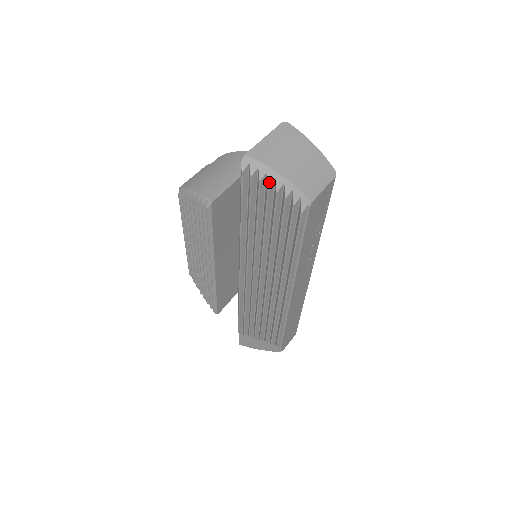
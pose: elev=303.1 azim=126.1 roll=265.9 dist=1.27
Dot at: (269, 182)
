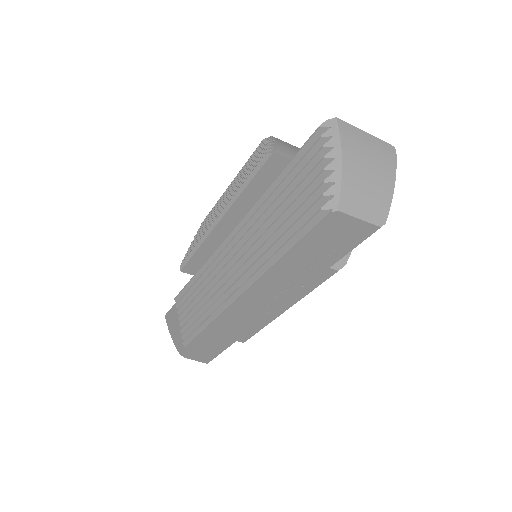
Dot at: (327, 156)
